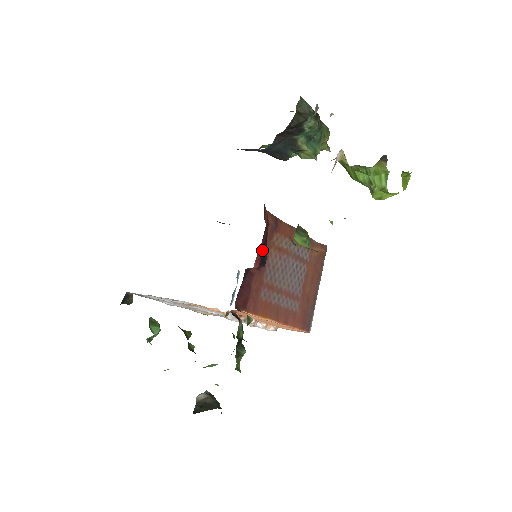
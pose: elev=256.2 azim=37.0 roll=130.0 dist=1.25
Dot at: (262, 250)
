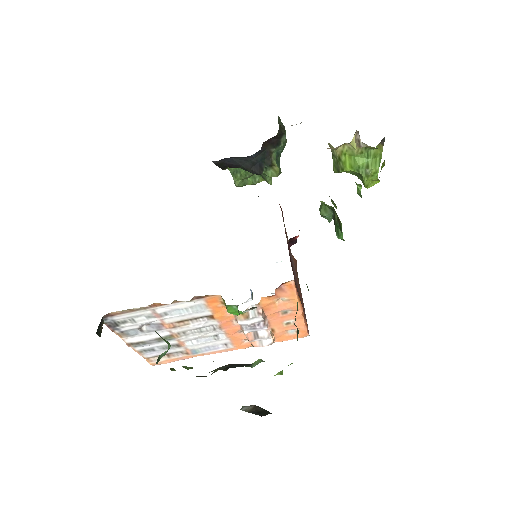
Dot at: occluded
